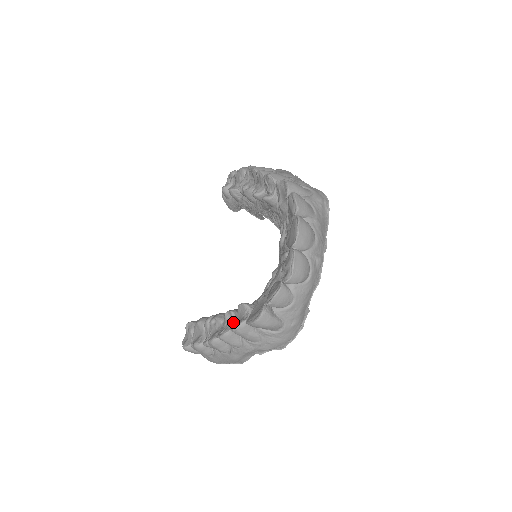
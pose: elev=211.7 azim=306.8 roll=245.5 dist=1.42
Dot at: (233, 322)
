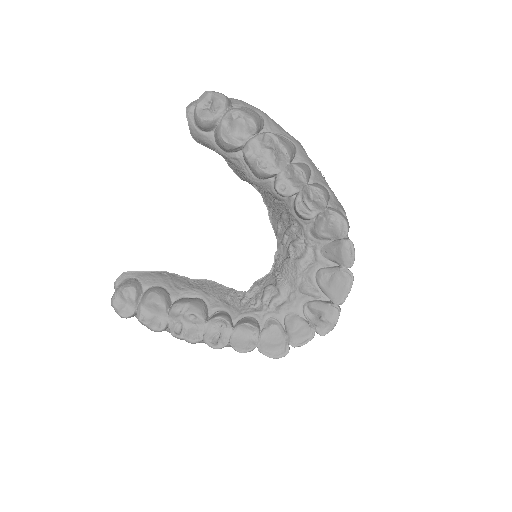
Dot at: (230, 334)
